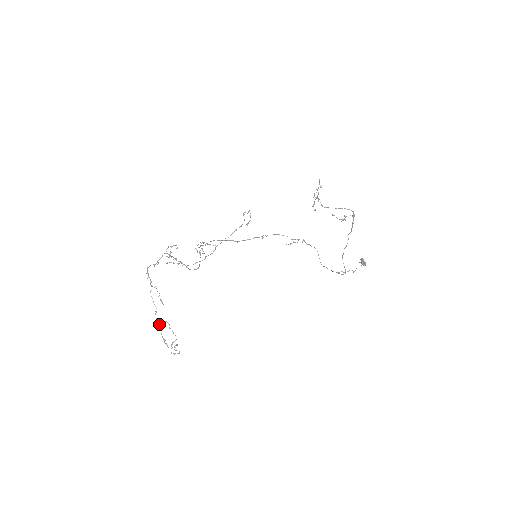
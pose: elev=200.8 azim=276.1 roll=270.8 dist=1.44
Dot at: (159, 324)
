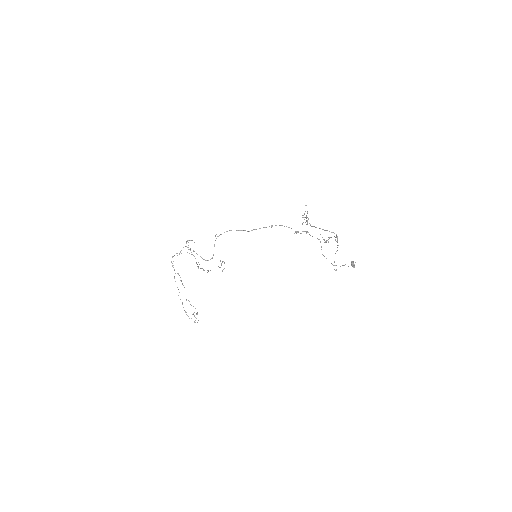
Dot at: occluded
